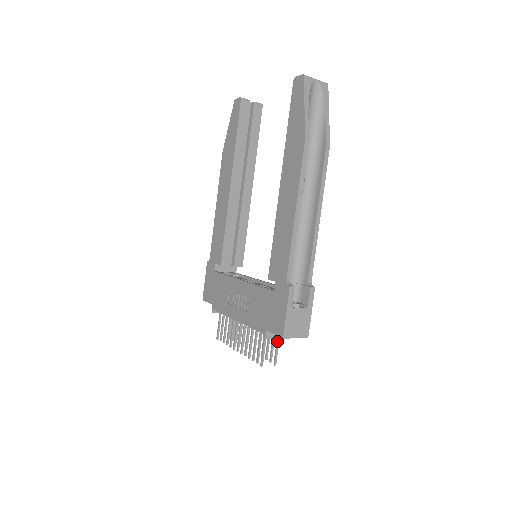
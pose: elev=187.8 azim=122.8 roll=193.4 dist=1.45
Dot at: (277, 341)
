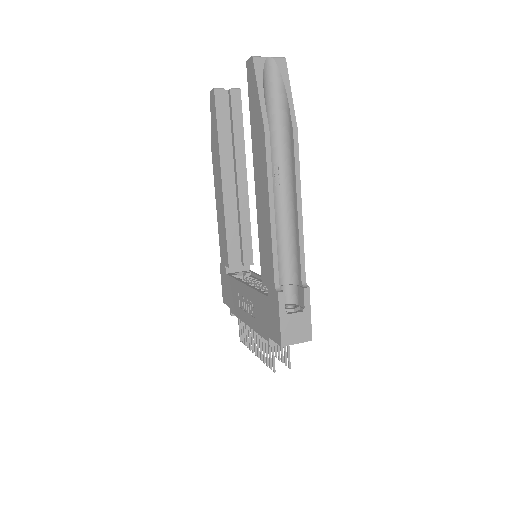
Dot at: occluded
